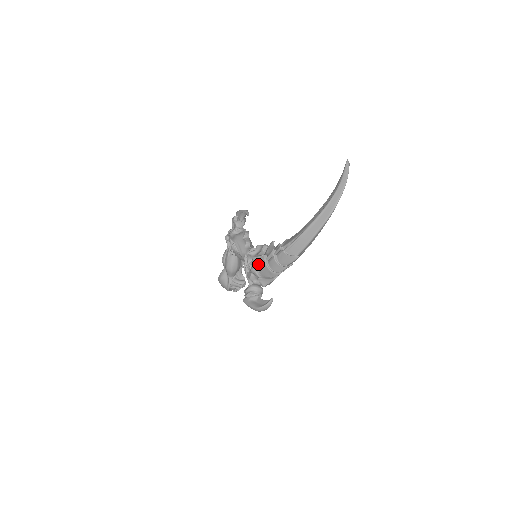
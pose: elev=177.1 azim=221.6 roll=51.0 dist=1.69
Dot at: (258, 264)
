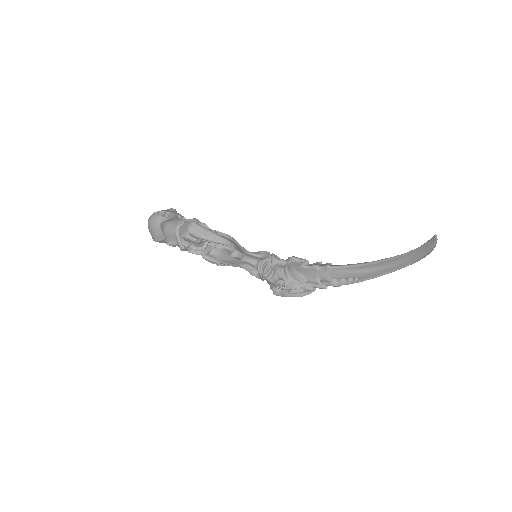
Dot at: occluded
